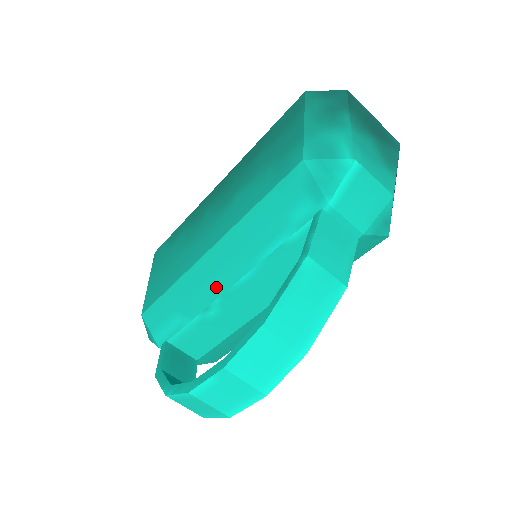
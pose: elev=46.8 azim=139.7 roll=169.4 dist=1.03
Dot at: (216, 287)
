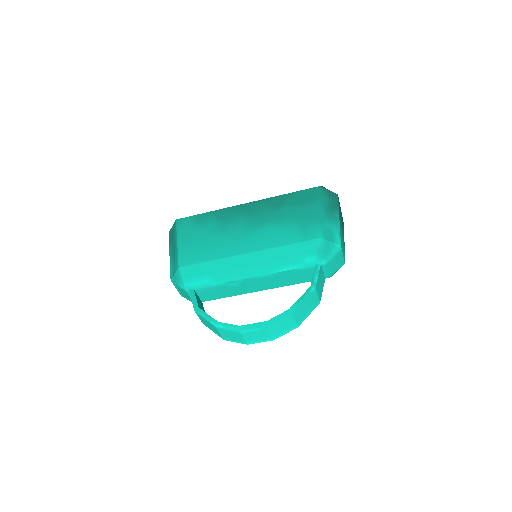
Dot at: (244, 273)
